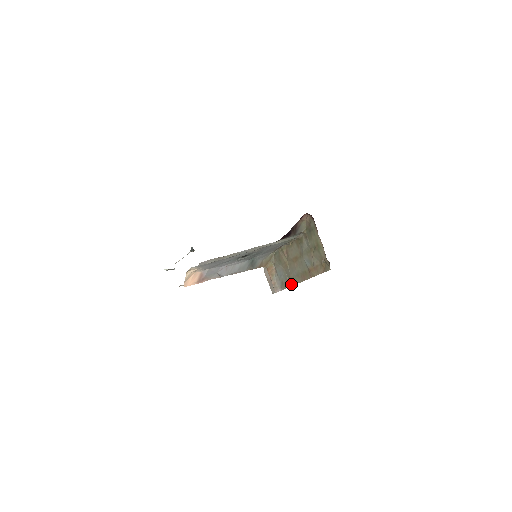
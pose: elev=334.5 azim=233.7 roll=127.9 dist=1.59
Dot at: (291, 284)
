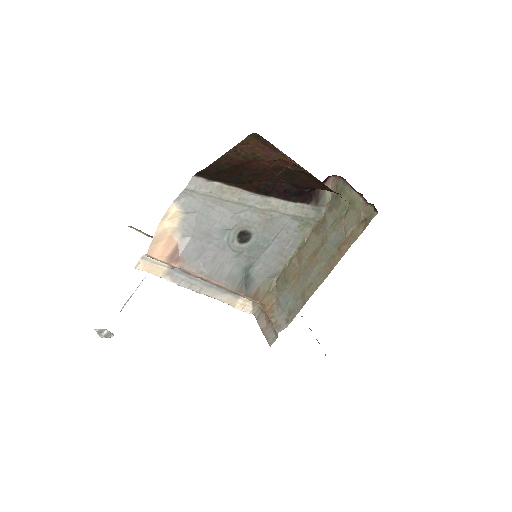
Dot at: (307, 297)
